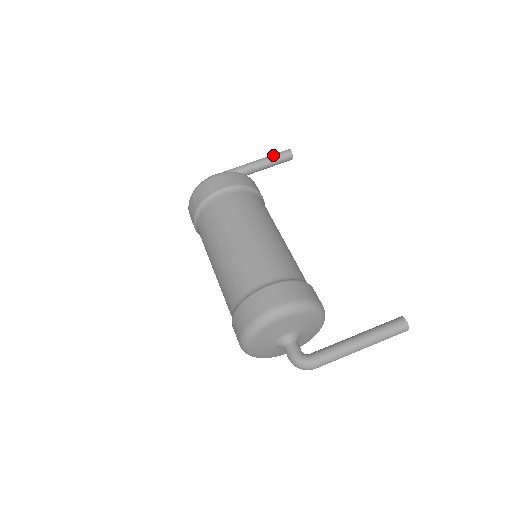
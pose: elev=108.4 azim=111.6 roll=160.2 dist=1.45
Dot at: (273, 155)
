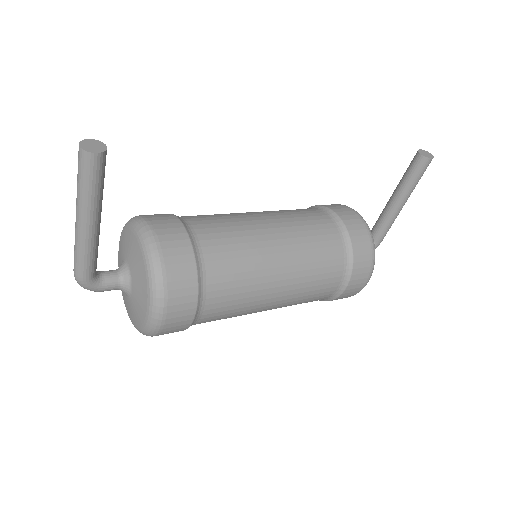
Dot at: (91, 191)
